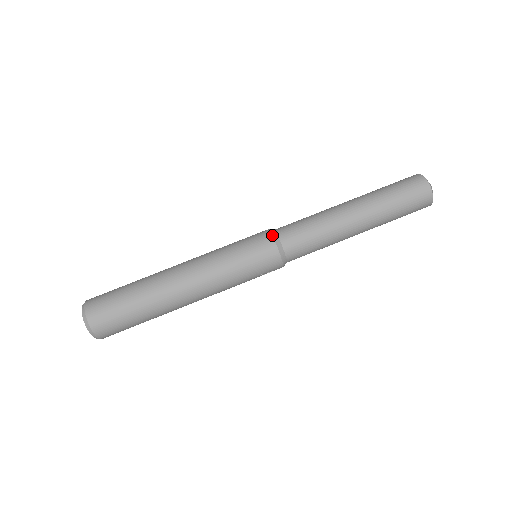
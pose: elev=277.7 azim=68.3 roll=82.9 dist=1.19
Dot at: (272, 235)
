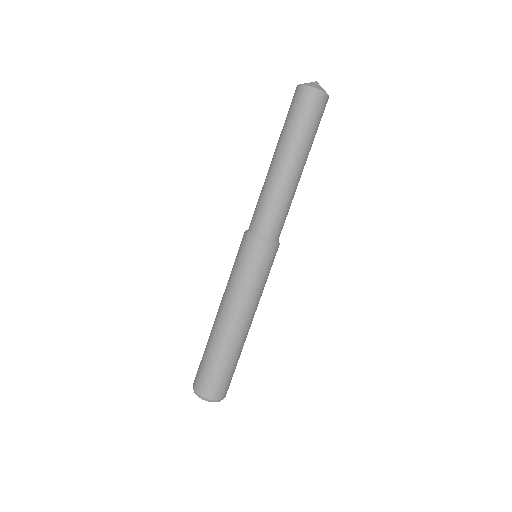
Dot at: (259, 240)
